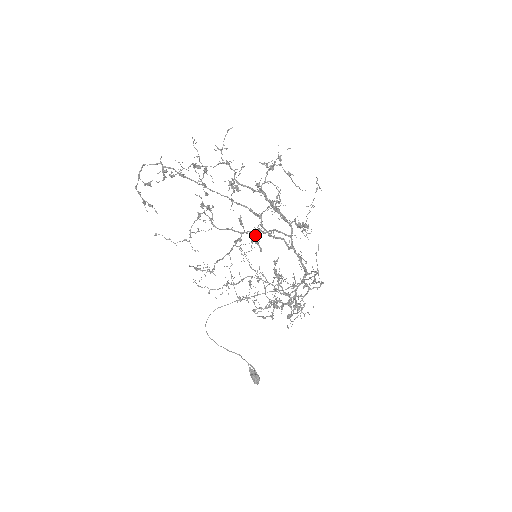
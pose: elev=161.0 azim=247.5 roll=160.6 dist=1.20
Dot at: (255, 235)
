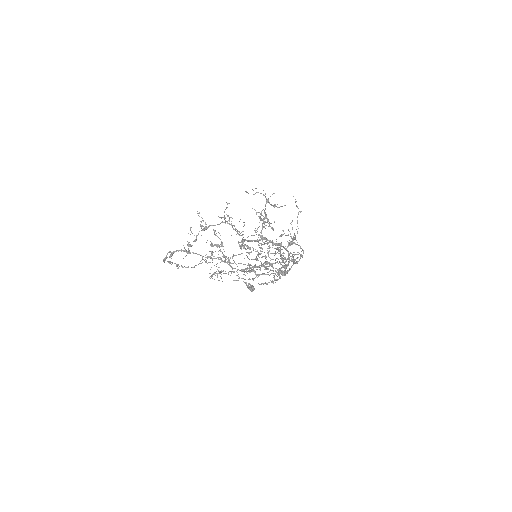
Dot at: occluded
